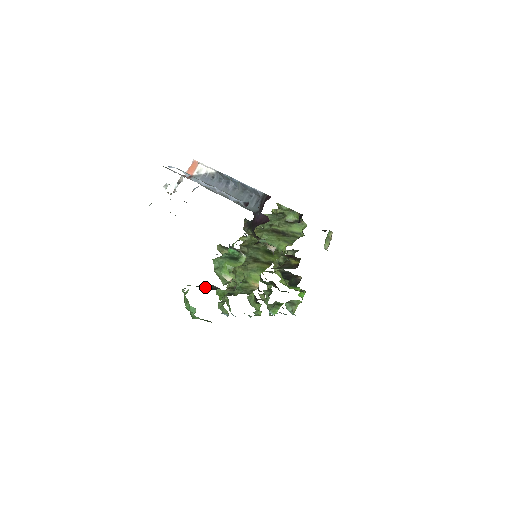
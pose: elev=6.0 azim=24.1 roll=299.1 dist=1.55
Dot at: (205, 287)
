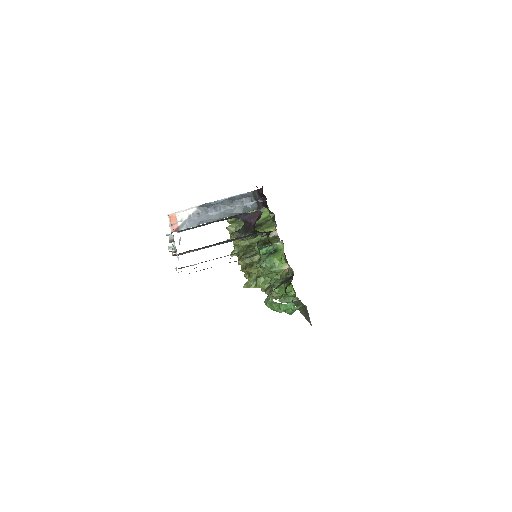
Dot at: (284, 282)
